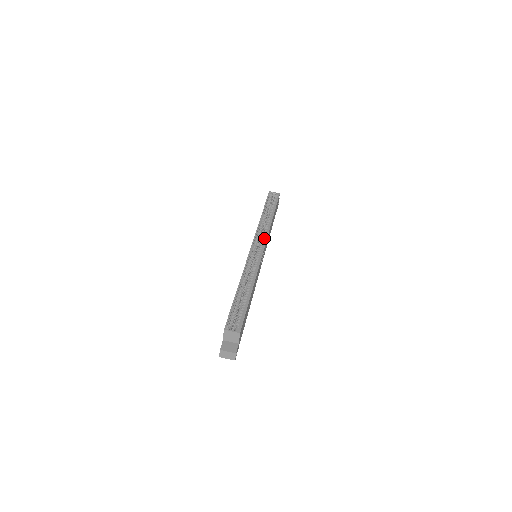
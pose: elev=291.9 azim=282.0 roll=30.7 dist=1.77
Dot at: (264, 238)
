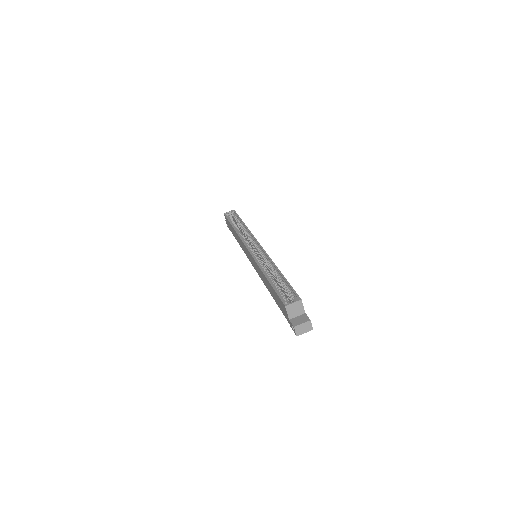
Dot at: (252, 239)
